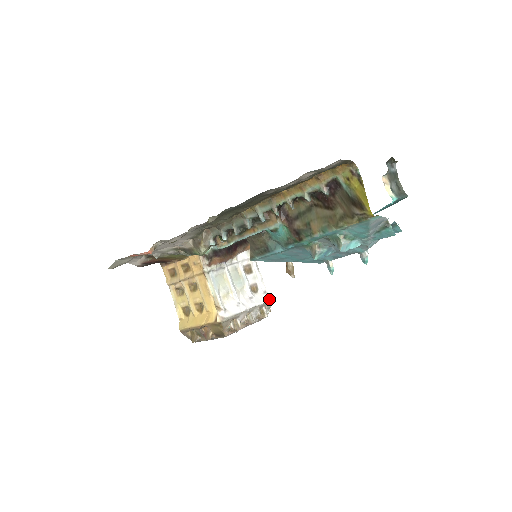
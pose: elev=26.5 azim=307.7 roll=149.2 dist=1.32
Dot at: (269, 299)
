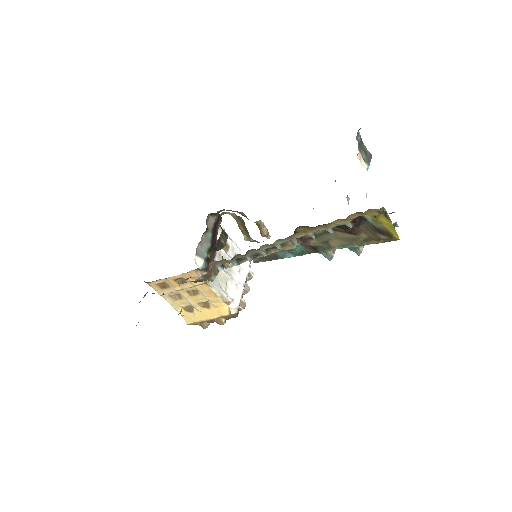
Dot at: occluded
